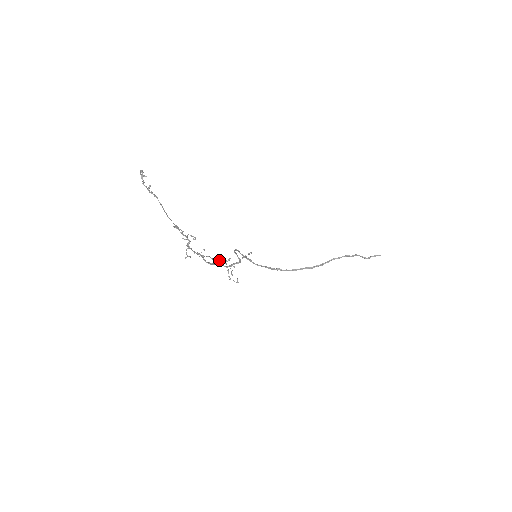
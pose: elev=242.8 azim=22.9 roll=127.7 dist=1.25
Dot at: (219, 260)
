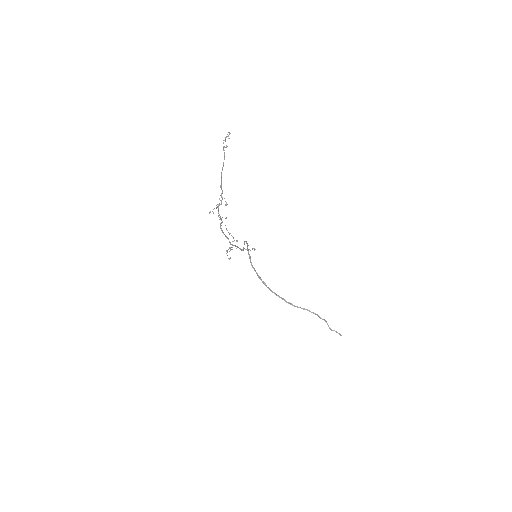
Dot at: occluded
